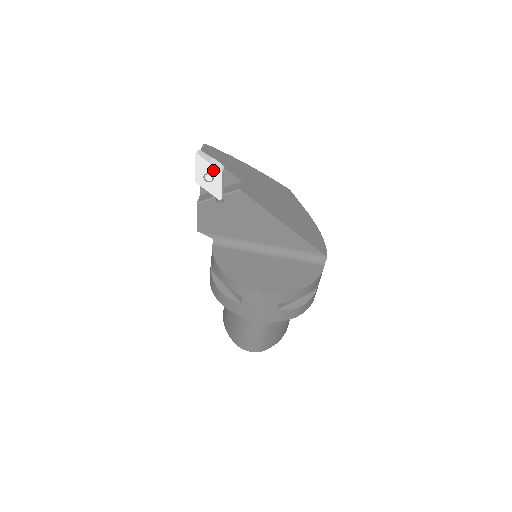
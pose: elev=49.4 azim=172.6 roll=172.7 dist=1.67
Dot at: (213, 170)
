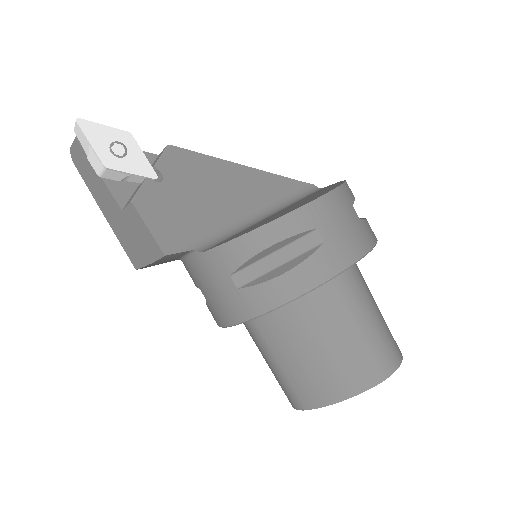
Dot at: (116, 134)
